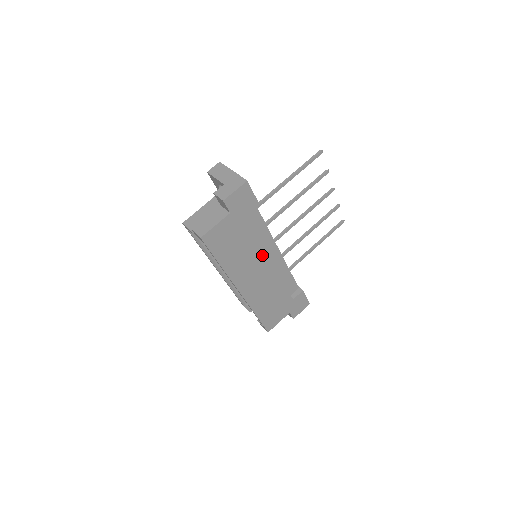
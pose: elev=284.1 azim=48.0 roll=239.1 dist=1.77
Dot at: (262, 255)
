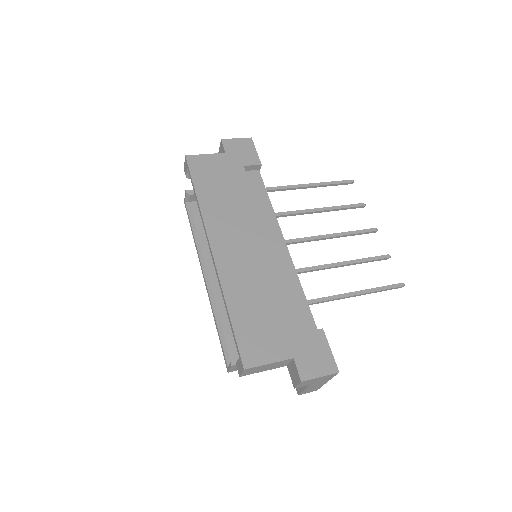
Dot at: (256, 221)
